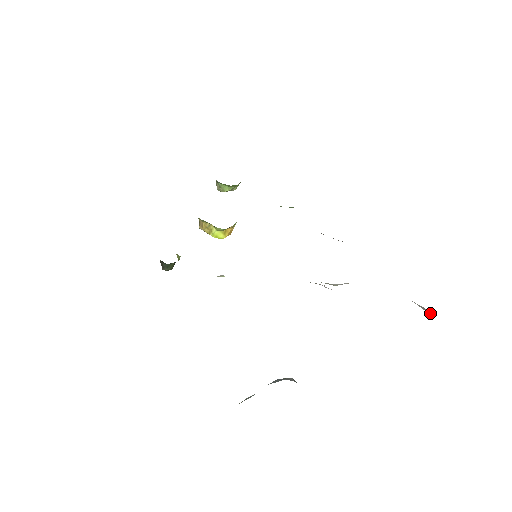
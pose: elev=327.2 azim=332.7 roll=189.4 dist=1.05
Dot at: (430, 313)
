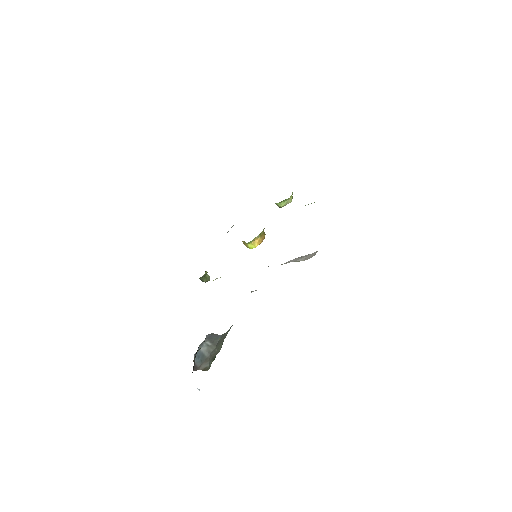
Dot at: occluded
